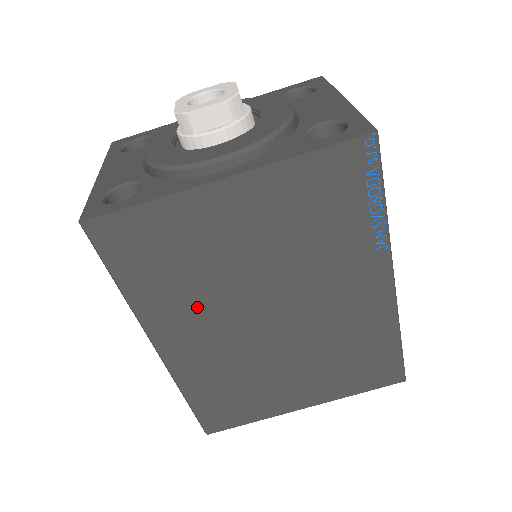
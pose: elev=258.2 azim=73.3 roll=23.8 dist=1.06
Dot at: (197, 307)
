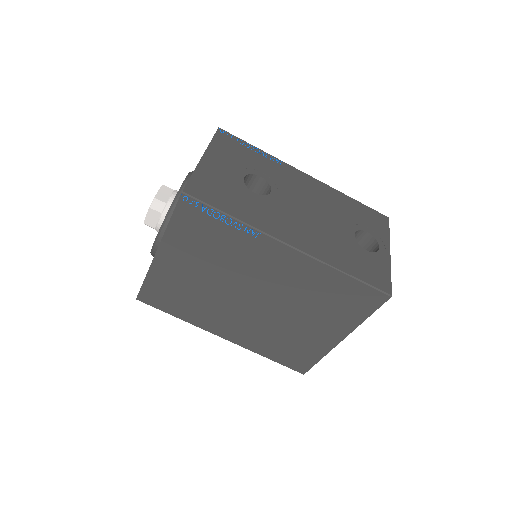
Dot at: (214, 311)
